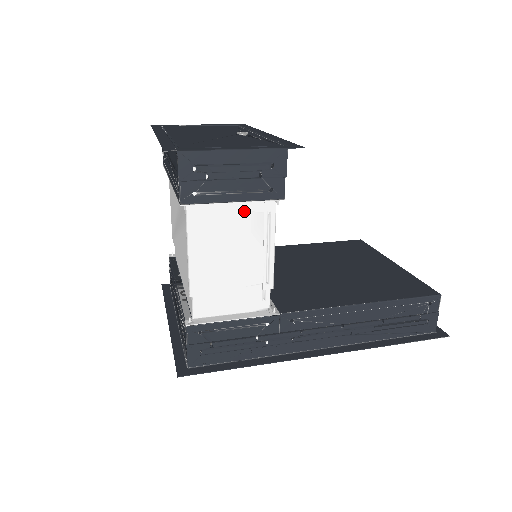
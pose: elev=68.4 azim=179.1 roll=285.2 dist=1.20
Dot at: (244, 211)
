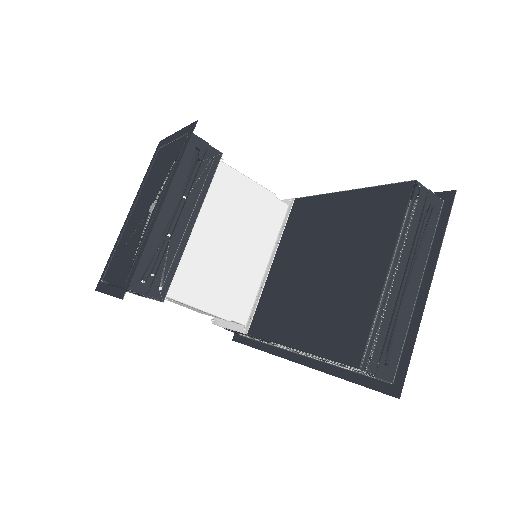
Dot at: occluded
